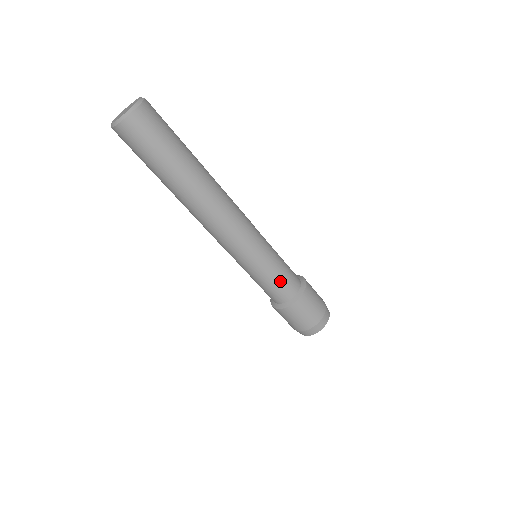
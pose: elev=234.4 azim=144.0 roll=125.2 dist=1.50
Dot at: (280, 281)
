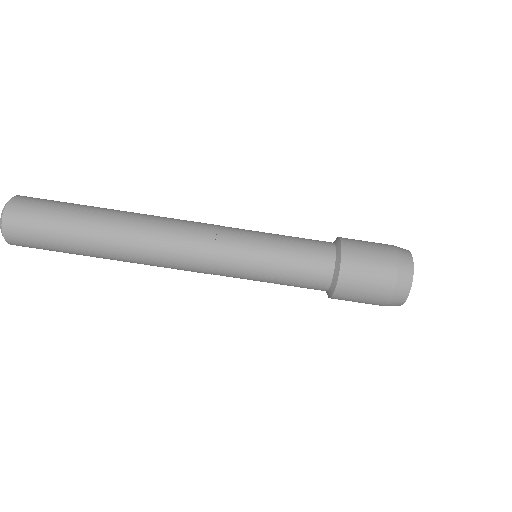
Dot at: (296, 276)
